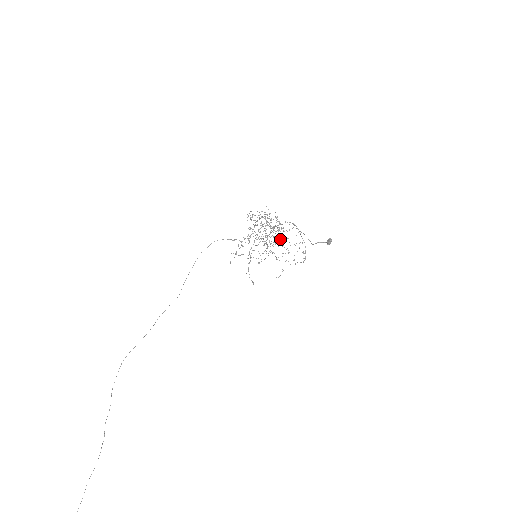
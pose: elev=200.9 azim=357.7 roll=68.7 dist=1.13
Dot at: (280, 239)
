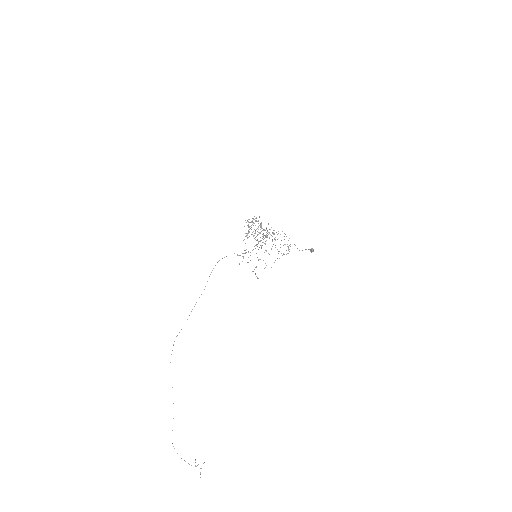
Dot at: occluded
